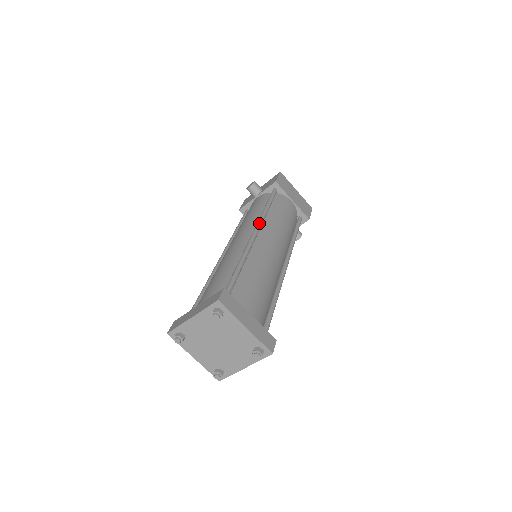
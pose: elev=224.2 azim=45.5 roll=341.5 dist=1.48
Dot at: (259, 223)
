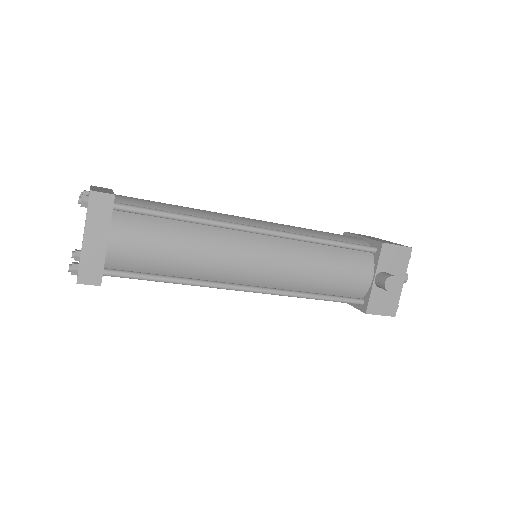
Dot at: occluded
